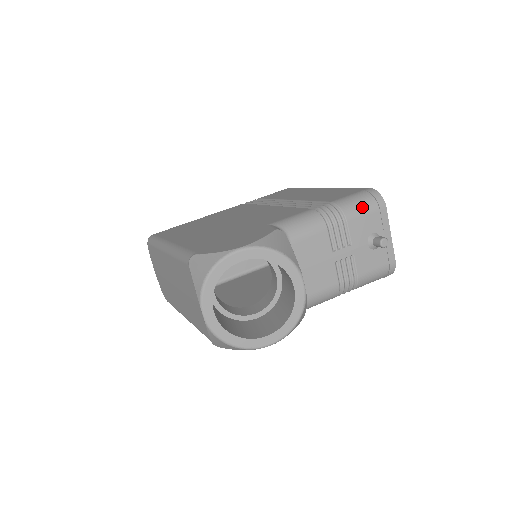
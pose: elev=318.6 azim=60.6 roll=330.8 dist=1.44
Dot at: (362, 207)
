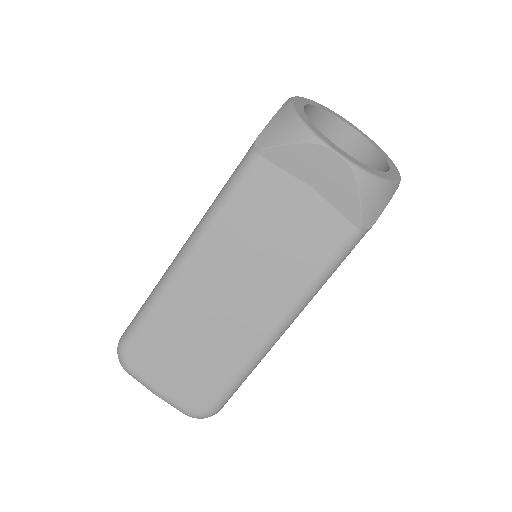
Dot at: occluded
